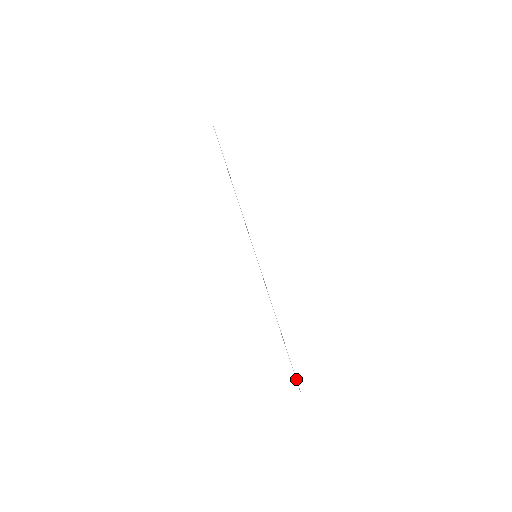
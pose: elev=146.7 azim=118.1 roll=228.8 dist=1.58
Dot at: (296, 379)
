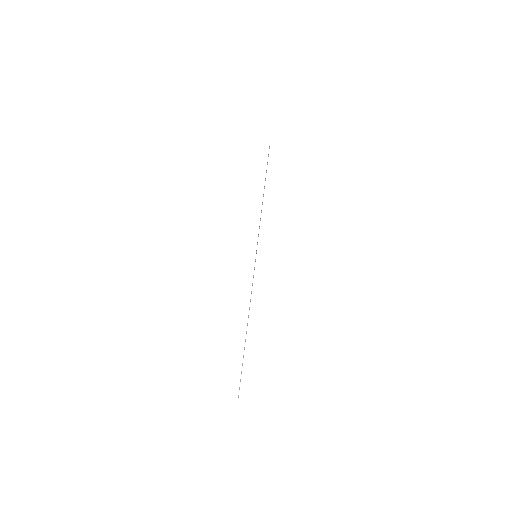
Dot at: occluded
